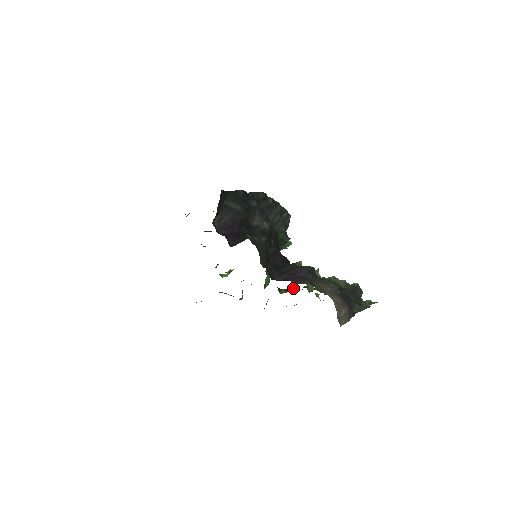
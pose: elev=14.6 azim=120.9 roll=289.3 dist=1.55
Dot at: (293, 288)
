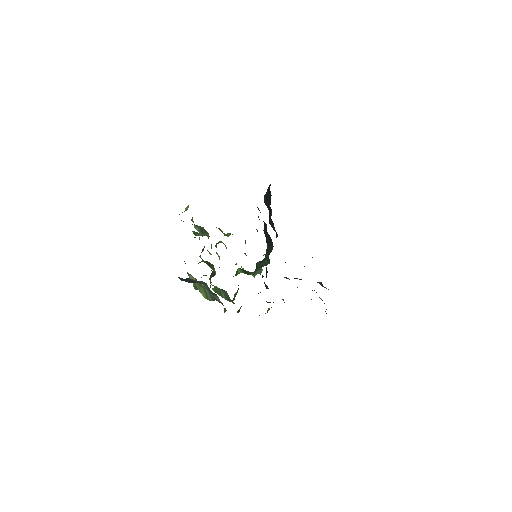
Dot at: occluded
